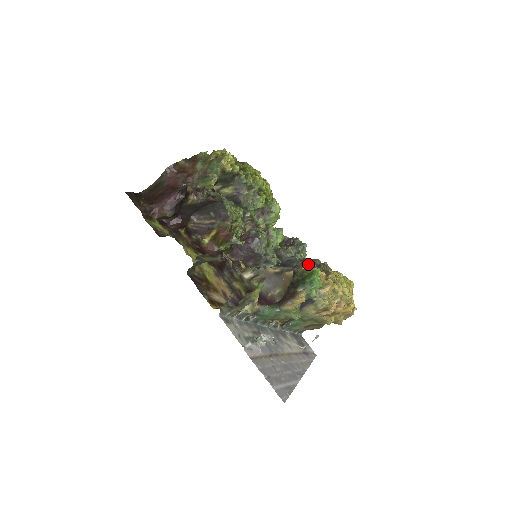
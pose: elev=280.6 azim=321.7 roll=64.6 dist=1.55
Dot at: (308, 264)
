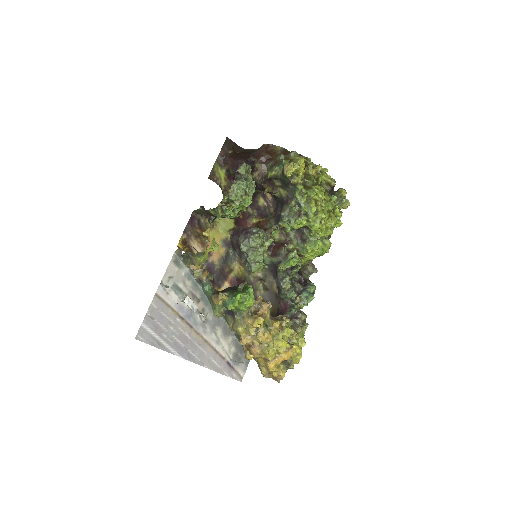
Dot at: (290, 307)
